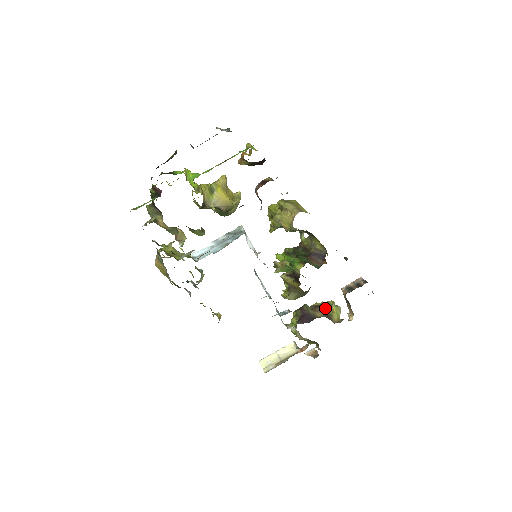
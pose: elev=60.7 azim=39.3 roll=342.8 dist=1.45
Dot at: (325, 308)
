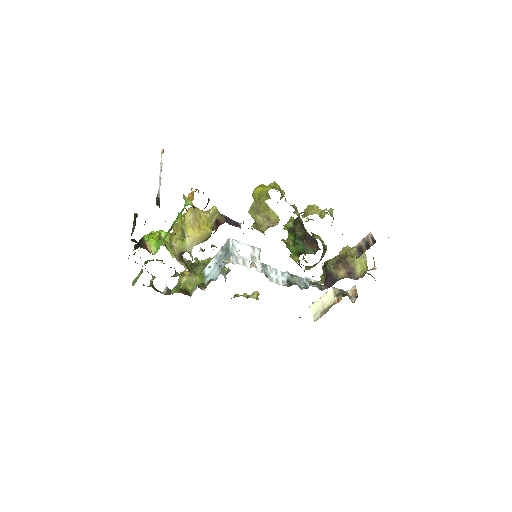
Dot at: (347, 262)
